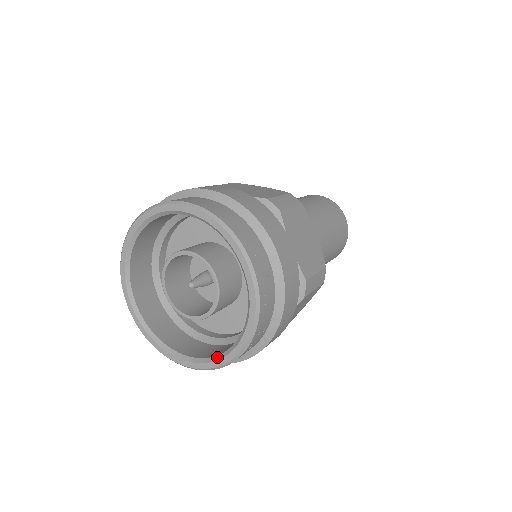
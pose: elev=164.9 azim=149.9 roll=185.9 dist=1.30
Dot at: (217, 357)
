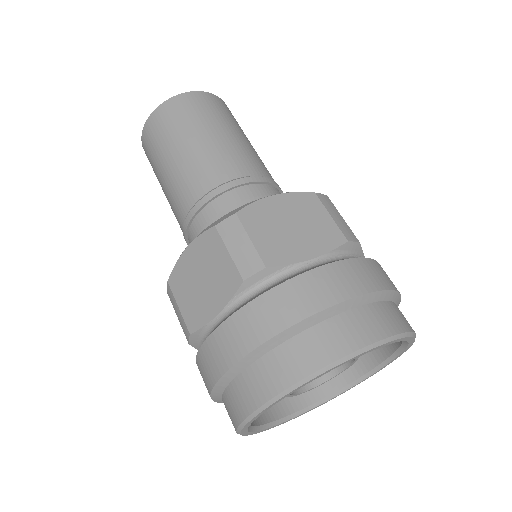
Dot at: (346, 388)
